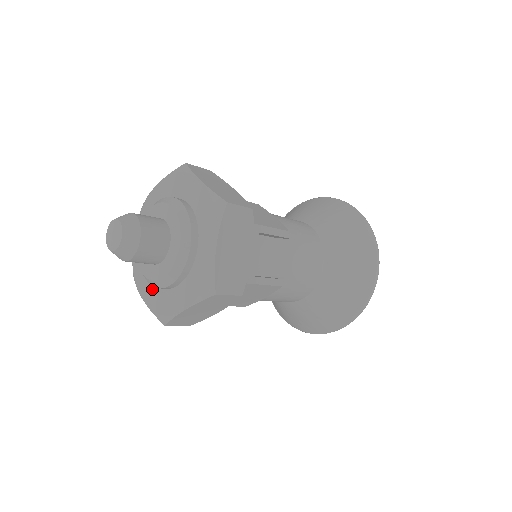
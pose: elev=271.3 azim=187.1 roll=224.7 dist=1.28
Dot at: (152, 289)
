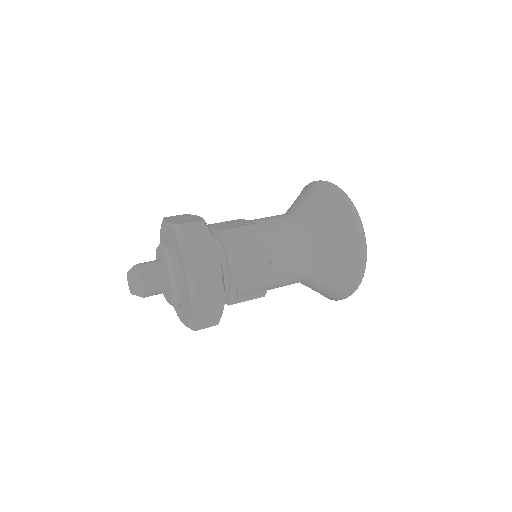
Dot at: occluded
